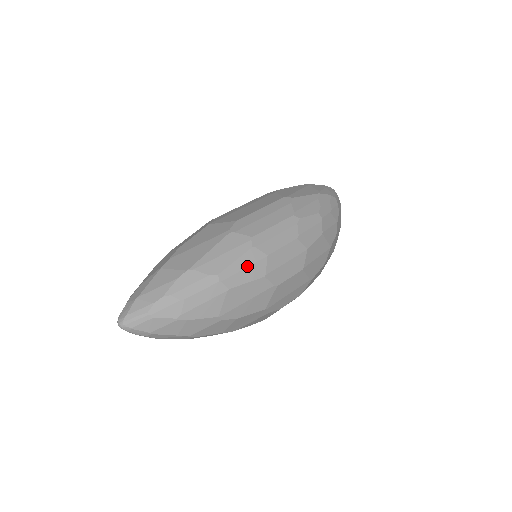
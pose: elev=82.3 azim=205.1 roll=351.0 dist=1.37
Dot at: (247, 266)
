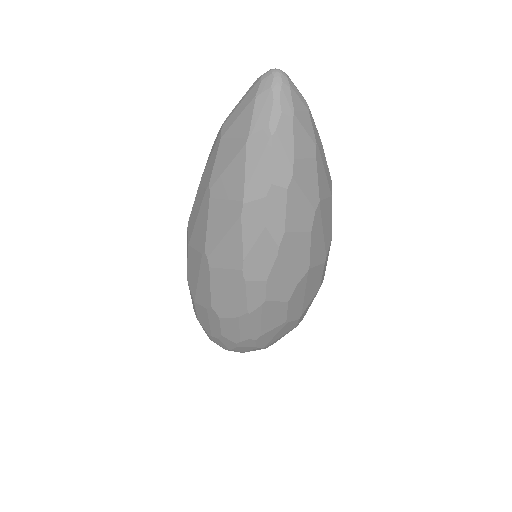
Dot at: occluded
